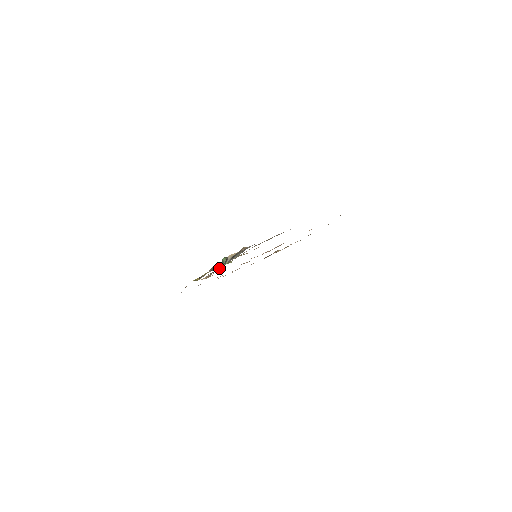
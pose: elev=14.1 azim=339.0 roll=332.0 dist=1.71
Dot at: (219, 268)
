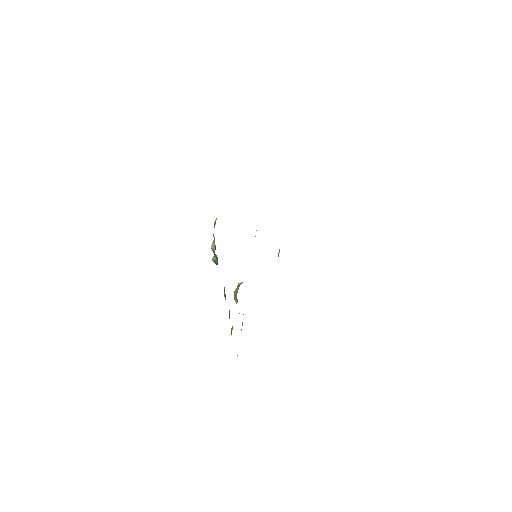
Dot at: (236, 297)
